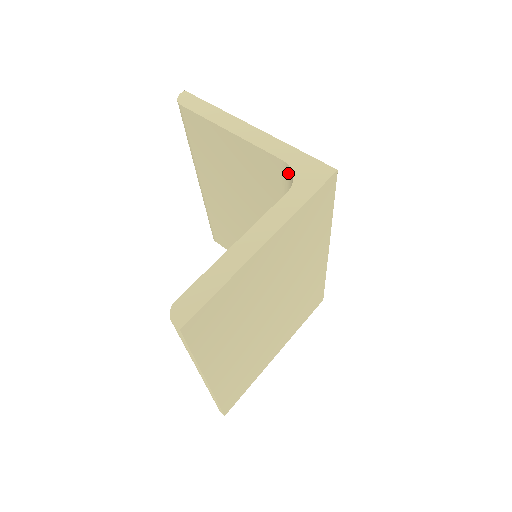
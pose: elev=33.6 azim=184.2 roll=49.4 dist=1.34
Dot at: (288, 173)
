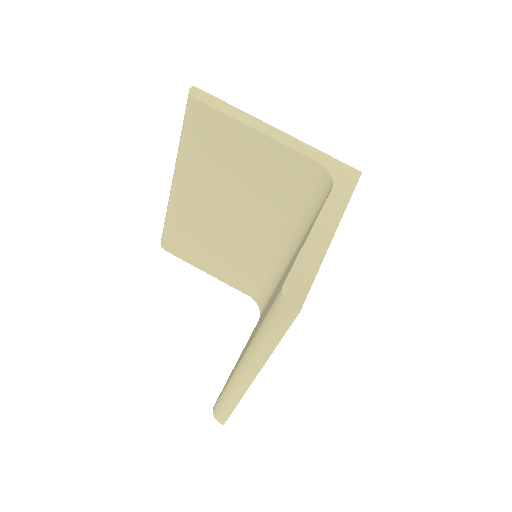
Dot at: (318, 173)
